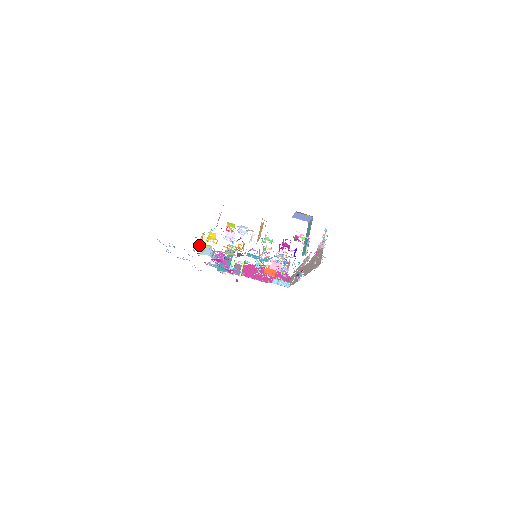
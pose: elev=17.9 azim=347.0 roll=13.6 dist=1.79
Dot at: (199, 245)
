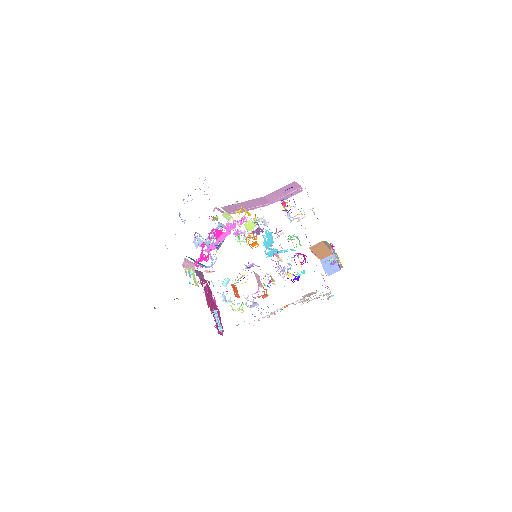
Dot at: (225, 210)
